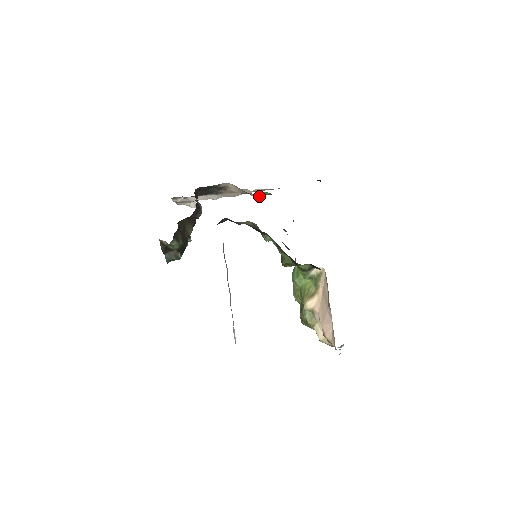
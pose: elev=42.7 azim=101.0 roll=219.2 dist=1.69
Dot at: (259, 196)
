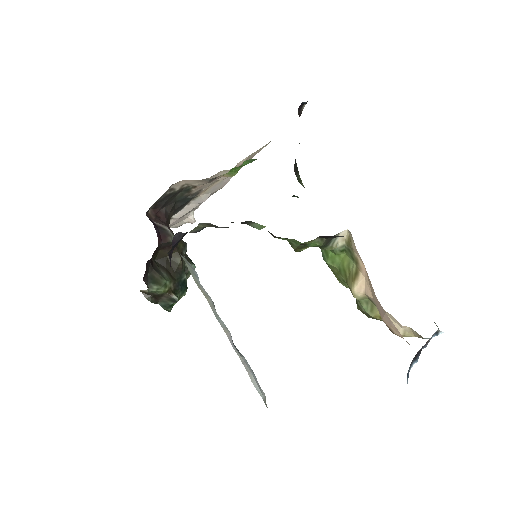
Dot at: (237, 172)
